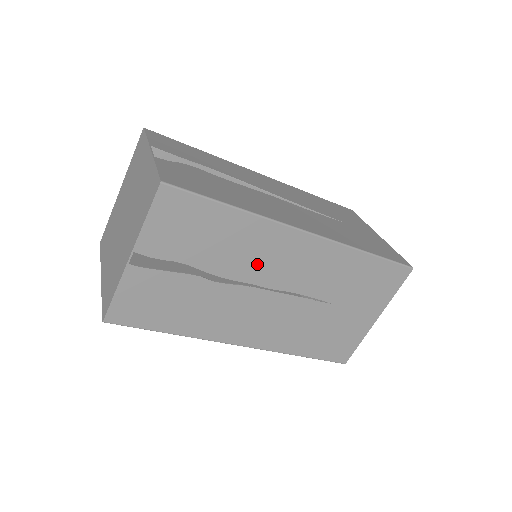
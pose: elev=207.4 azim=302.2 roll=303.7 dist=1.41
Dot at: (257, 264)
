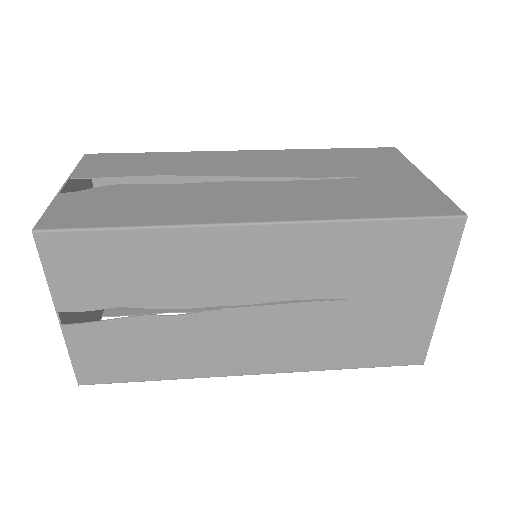
Dot at: (213, 282)
